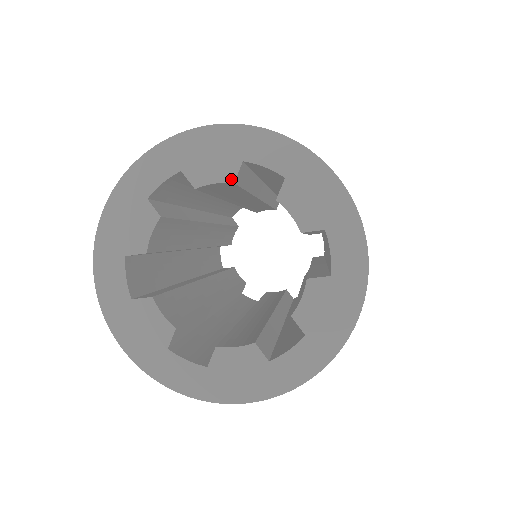
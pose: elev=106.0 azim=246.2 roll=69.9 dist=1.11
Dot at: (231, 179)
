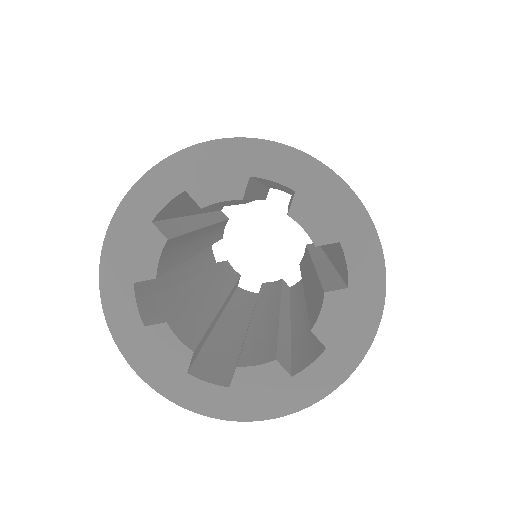
Dot at: (239, 196)
